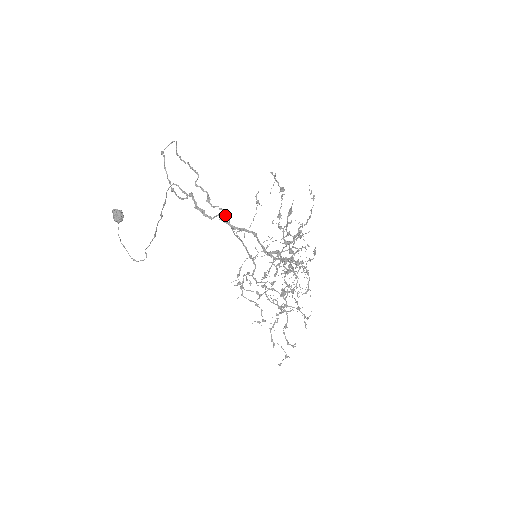
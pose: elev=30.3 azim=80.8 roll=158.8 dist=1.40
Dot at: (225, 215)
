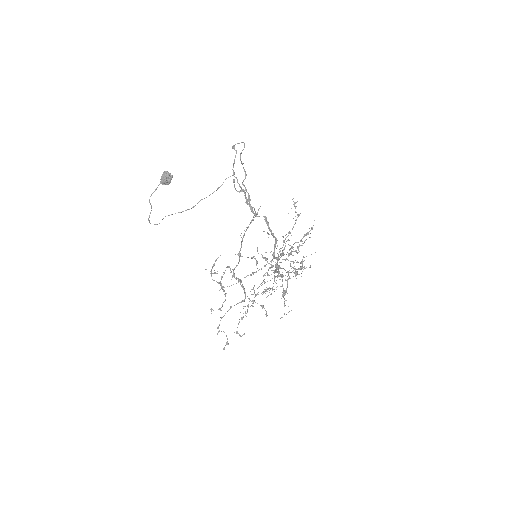
Dot at: (253, 216)
